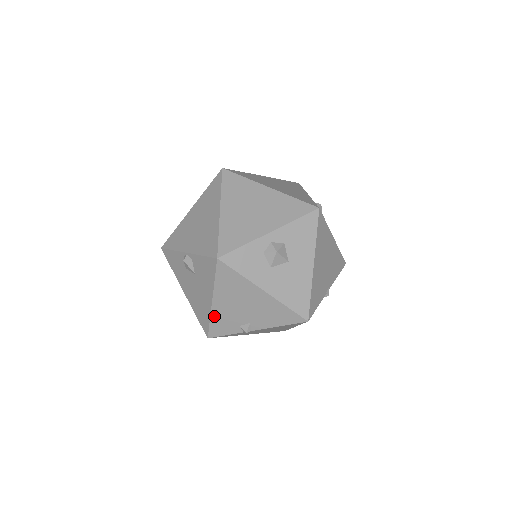
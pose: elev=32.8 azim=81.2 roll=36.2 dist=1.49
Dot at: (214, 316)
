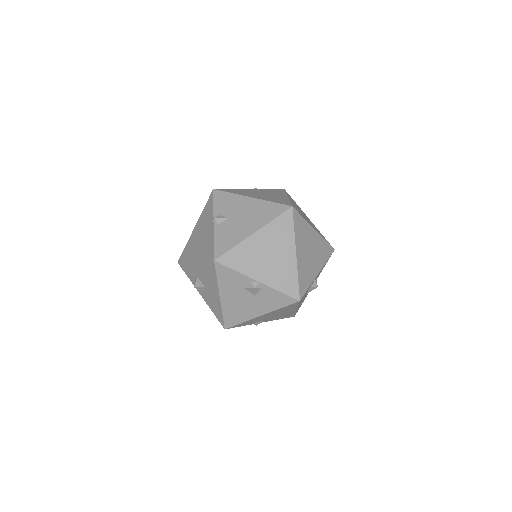
Dot at: (249, 321)
